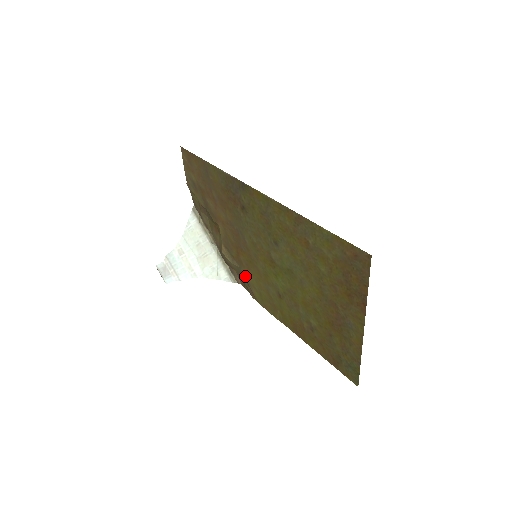
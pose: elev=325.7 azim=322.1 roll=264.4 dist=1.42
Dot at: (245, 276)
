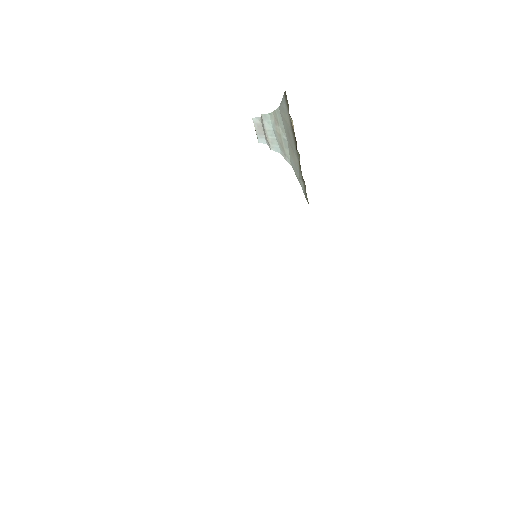
Dot at: occluded
